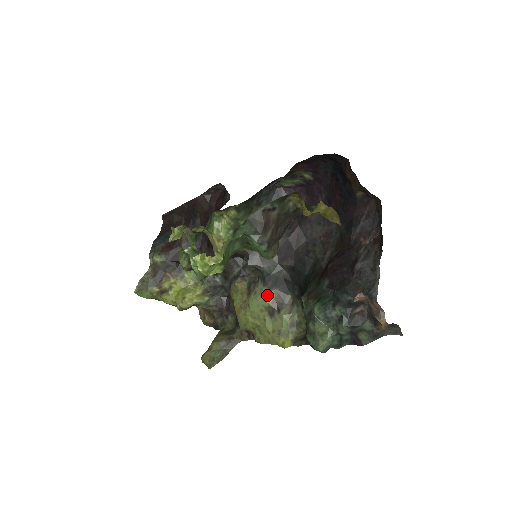
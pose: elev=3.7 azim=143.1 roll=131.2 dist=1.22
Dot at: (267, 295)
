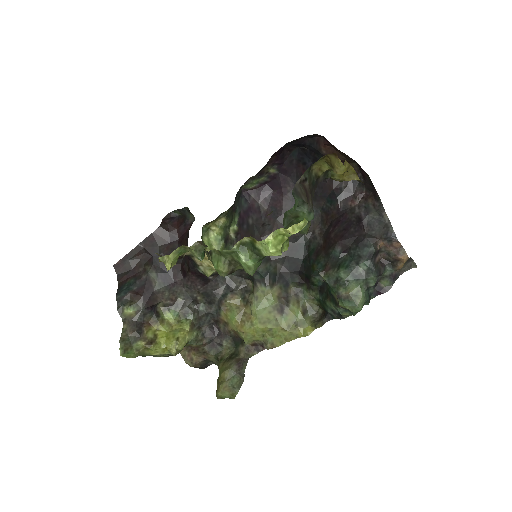
Dot at: (271, 294)
